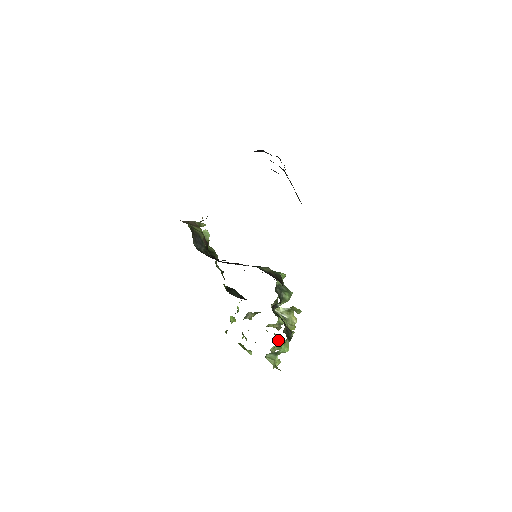
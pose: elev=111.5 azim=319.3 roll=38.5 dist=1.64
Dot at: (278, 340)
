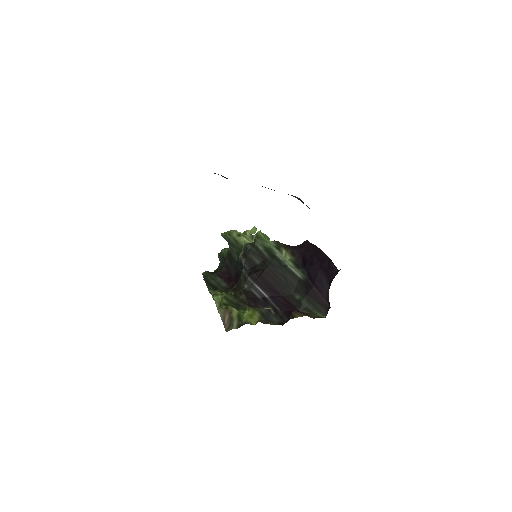
Dot at: occluded
